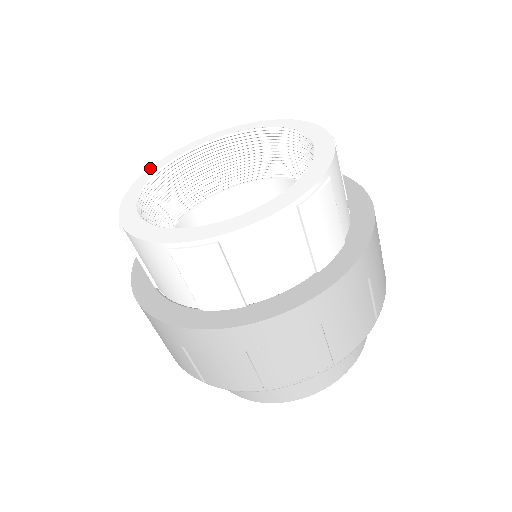
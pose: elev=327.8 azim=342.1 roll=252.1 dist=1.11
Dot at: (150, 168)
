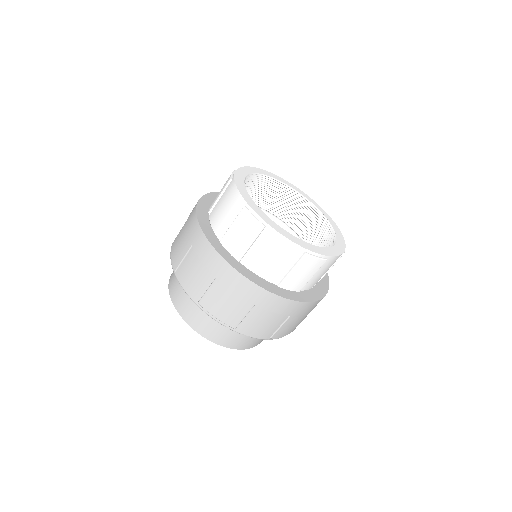
Dot at: (264, 170)
